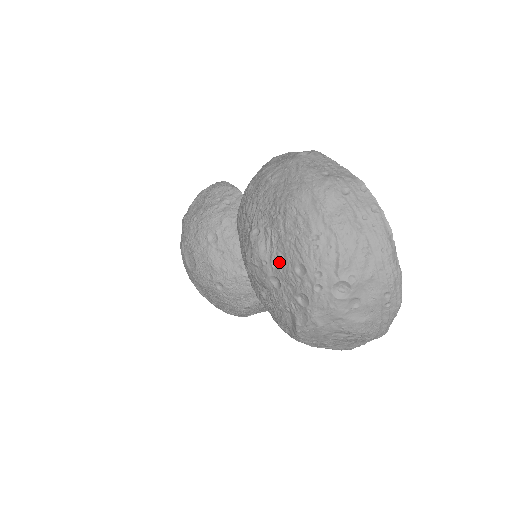
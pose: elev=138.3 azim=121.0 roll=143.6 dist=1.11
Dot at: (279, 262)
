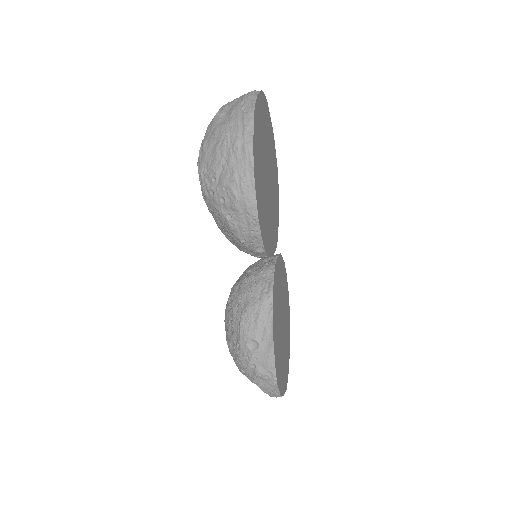
Dot at: occluded
